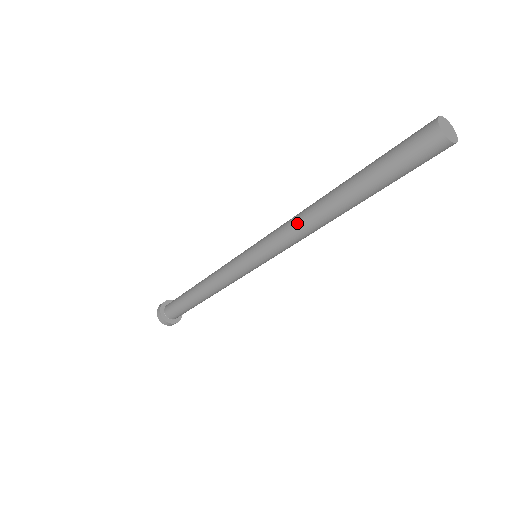
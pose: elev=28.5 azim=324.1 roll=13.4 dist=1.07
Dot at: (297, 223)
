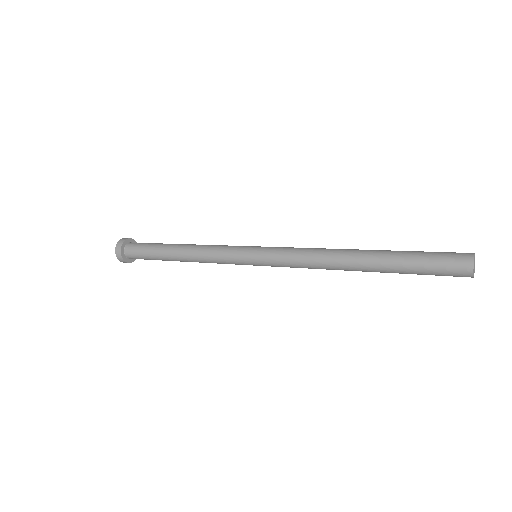
Dot at: (317, 264)
